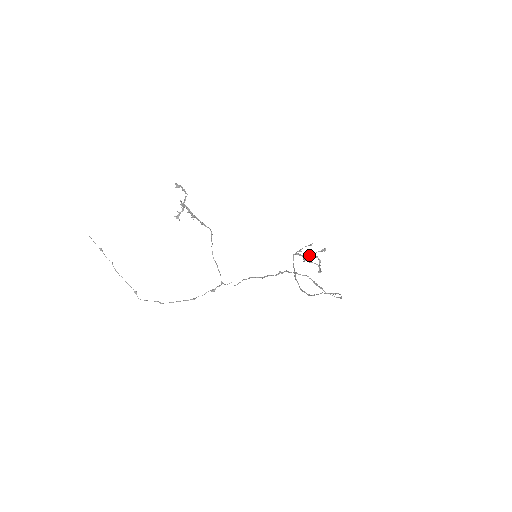
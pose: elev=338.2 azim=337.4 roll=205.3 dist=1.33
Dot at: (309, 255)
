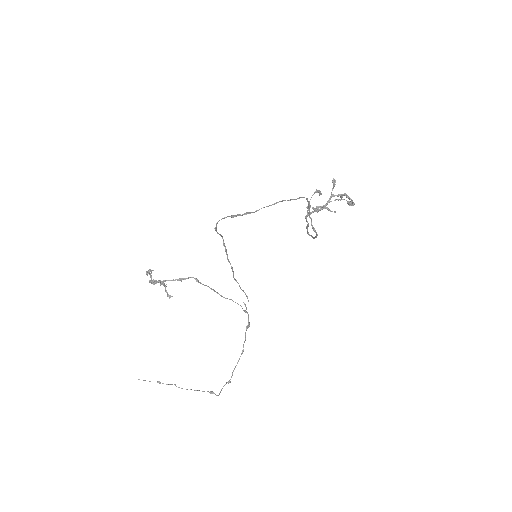
Dot at: (327, 202)
